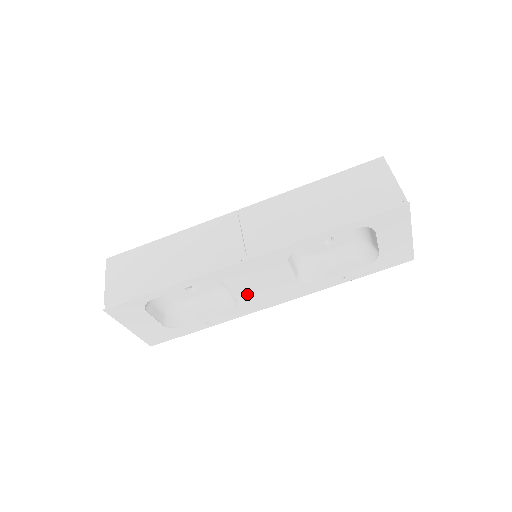
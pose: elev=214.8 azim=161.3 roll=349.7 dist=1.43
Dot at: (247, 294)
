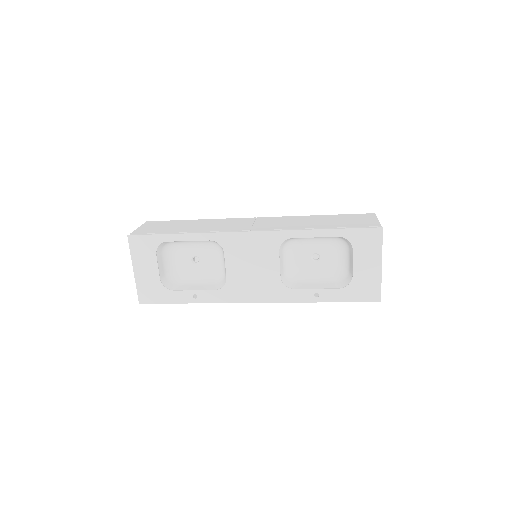
Dot at: (237, 275)
